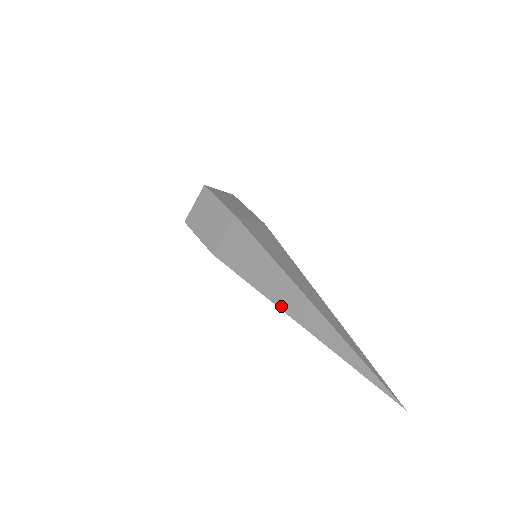
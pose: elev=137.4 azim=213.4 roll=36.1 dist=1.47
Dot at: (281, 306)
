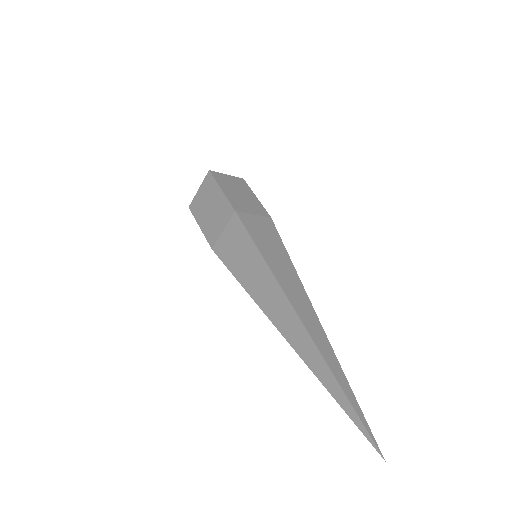
Dot at: (272, 320)
